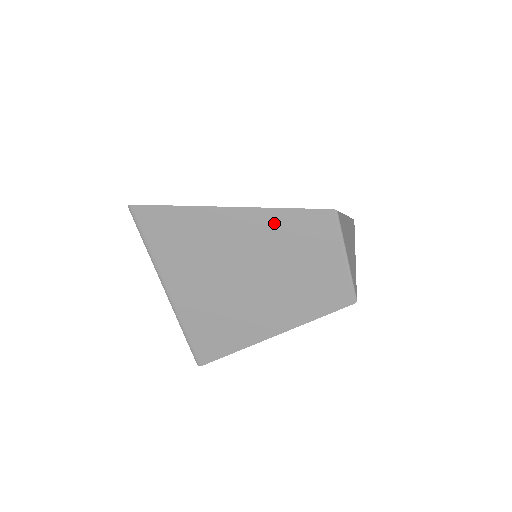
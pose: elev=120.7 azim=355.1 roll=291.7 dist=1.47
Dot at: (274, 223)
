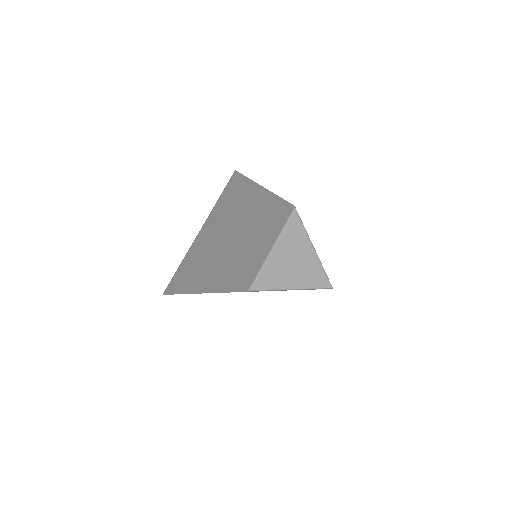
Dot at: occluded
